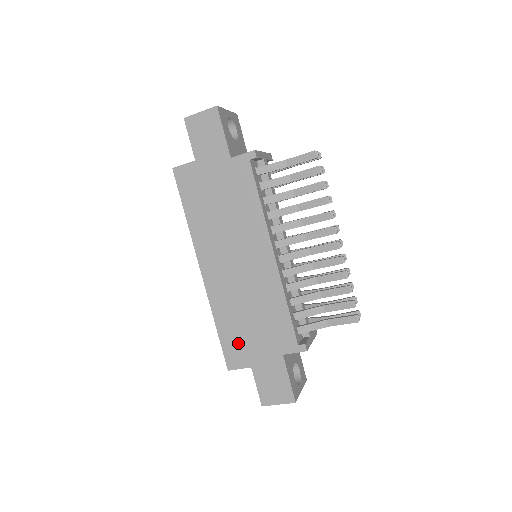
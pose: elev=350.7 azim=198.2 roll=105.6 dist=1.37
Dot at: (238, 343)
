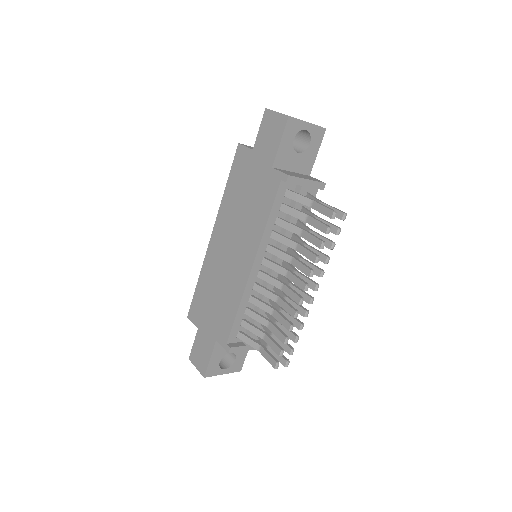
Dot at: (201, 305)
